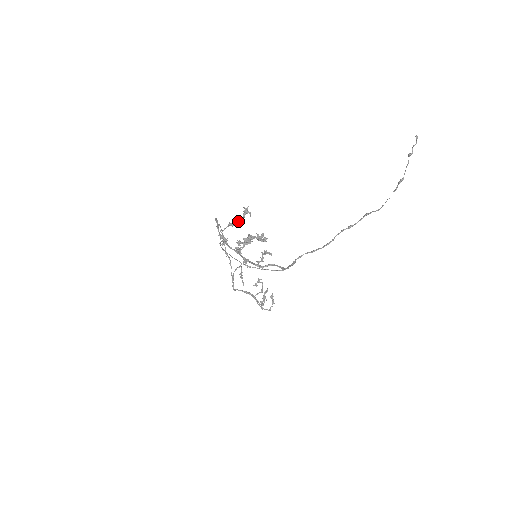
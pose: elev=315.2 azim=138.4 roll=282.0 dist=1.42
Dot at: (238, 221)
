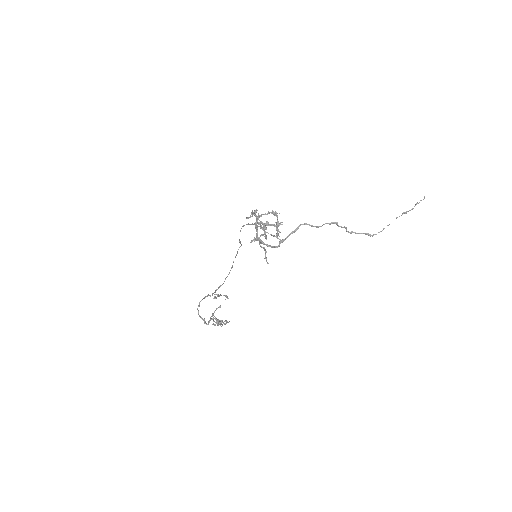
Dot at: (268, 222)
